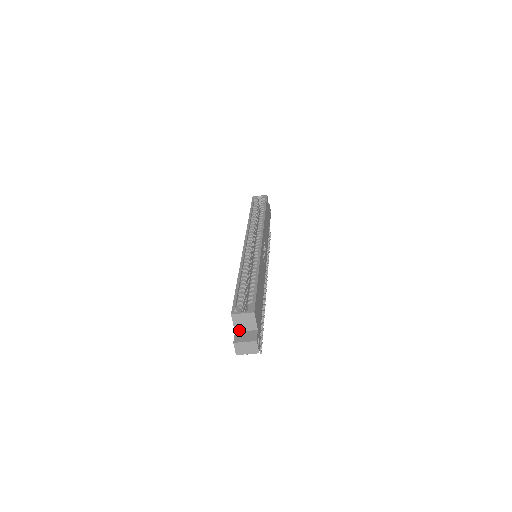
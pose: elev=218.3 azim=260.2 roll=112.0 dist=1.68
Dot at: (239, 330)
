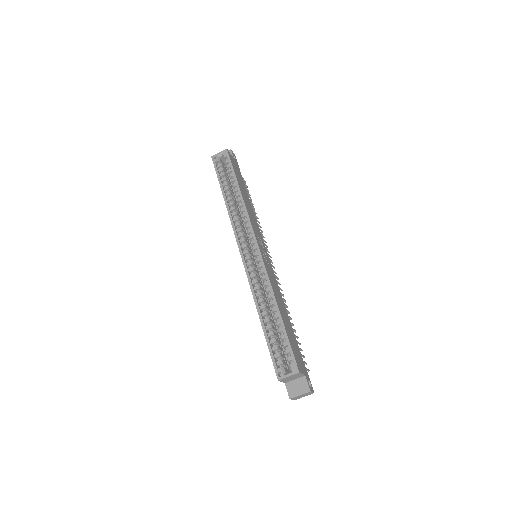
Dot at: (288, 381)
